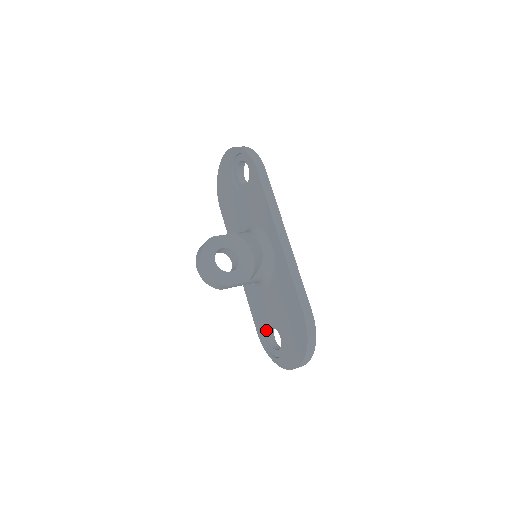
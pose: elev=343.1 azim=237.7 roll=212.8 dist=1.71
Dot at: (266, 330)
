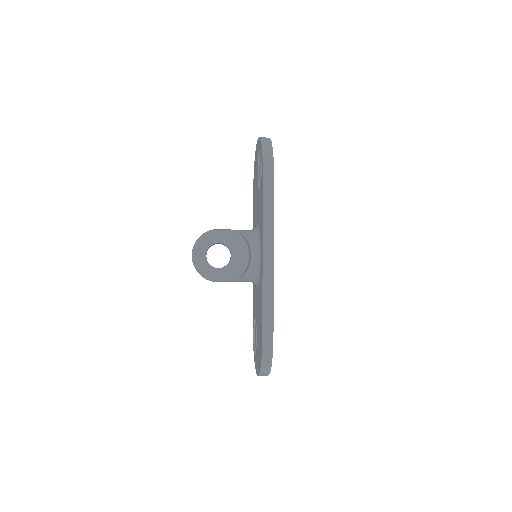
Dot at: (256, 326)
